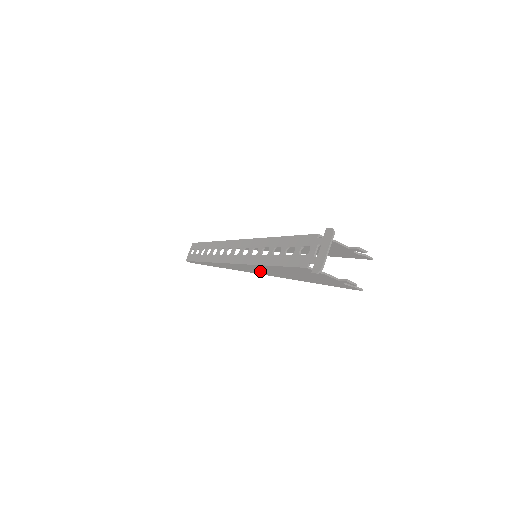
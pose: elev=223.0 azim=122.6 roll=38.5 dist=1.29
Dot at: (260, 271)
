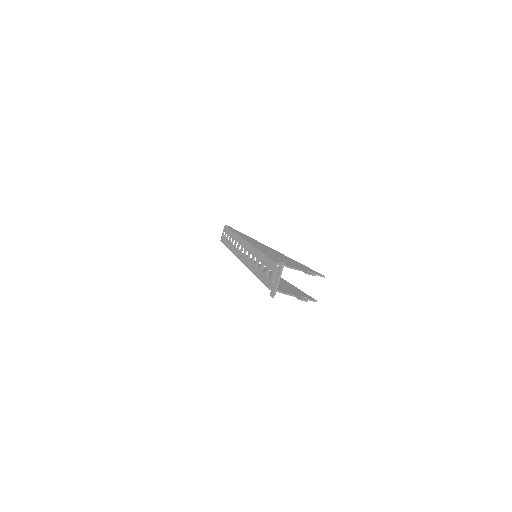
Dot at: occluded
